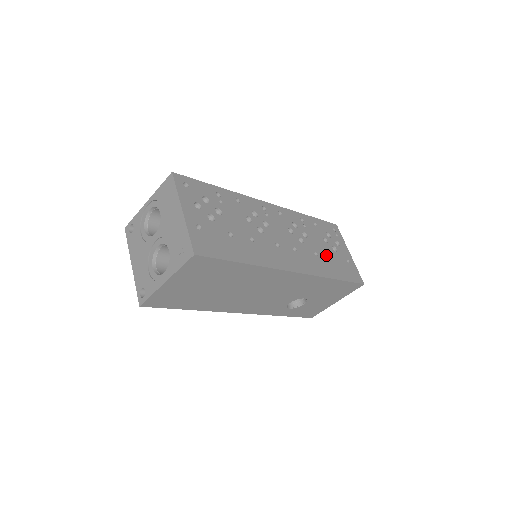
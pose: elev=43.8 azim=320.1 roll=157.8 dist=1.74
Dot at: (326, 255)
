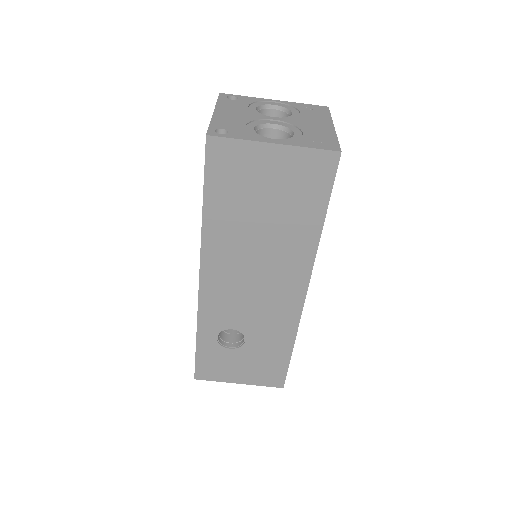
Dot at: occluded
